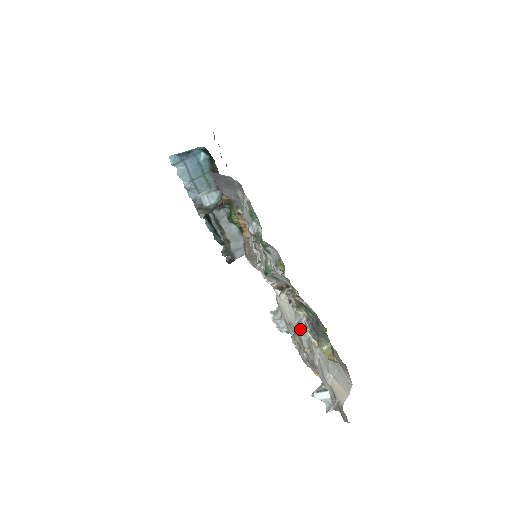
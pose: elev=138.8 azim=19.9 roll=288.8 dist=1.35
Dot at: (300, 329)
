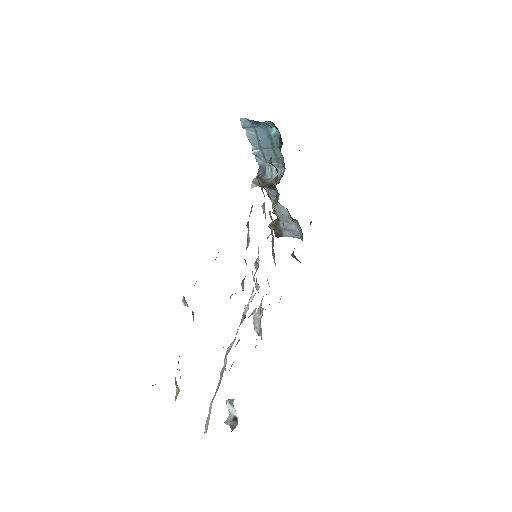
Dot at: (228, 348)
